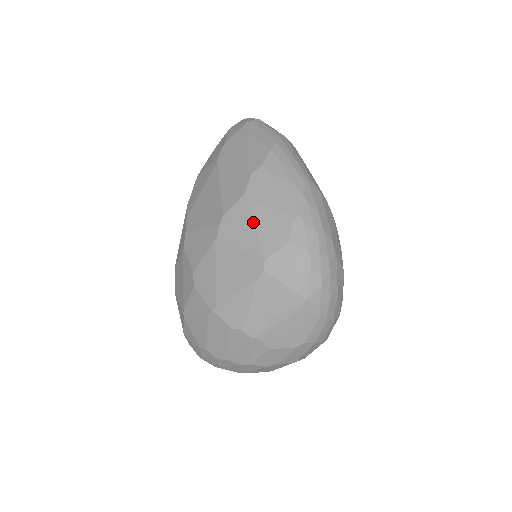
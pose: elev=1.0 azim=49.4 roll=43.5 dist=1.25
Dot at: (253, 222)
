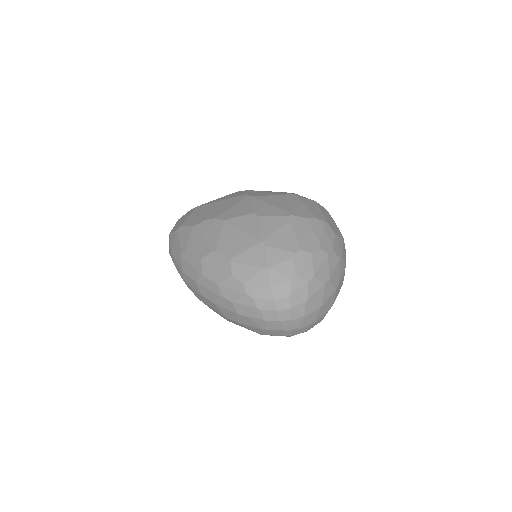
Dot at: (267, 191)
